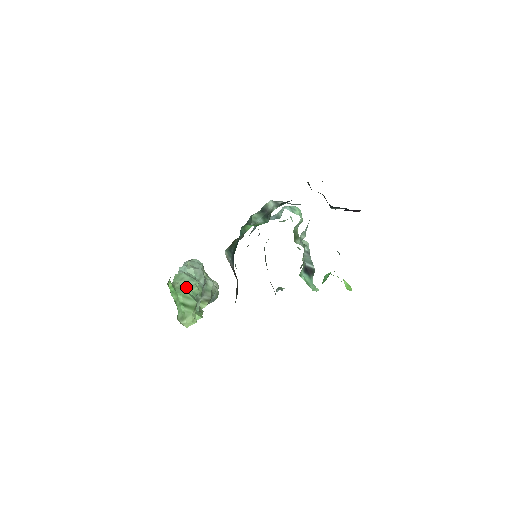
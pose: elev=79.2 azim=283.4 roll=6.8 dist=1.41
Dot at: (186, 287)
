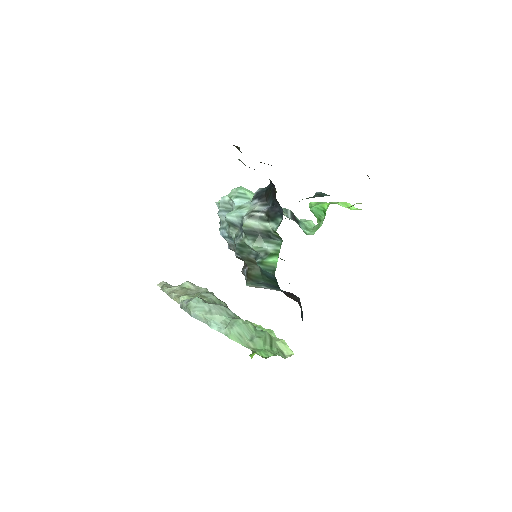
Dot at: (250, 335)
